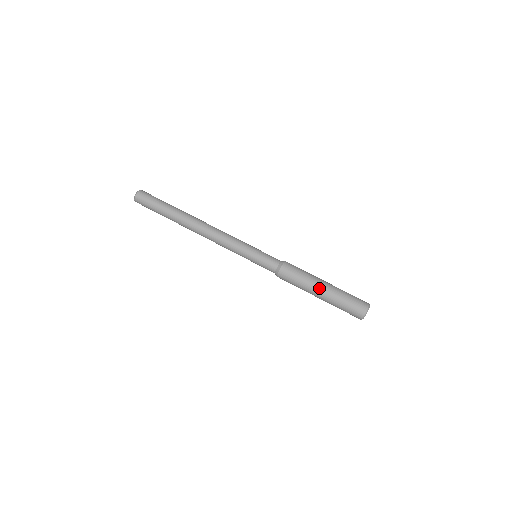
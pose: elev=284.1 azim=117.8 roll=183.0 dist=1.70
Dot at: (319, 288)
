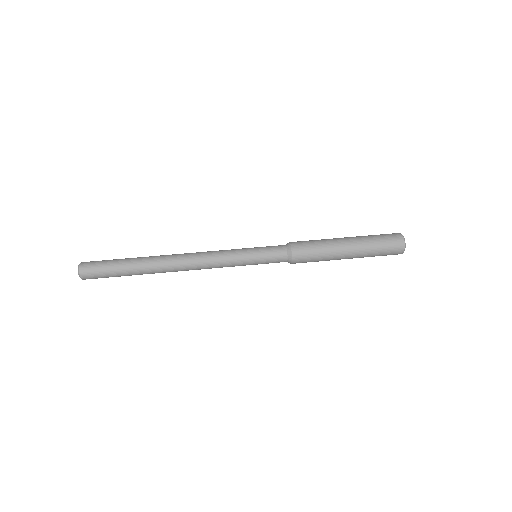
Dot at: (344, 254)
